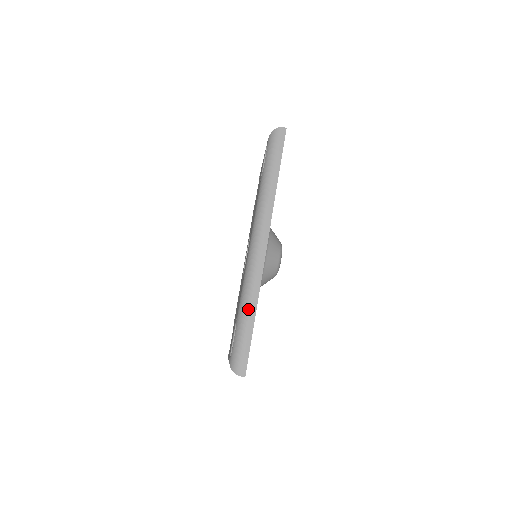
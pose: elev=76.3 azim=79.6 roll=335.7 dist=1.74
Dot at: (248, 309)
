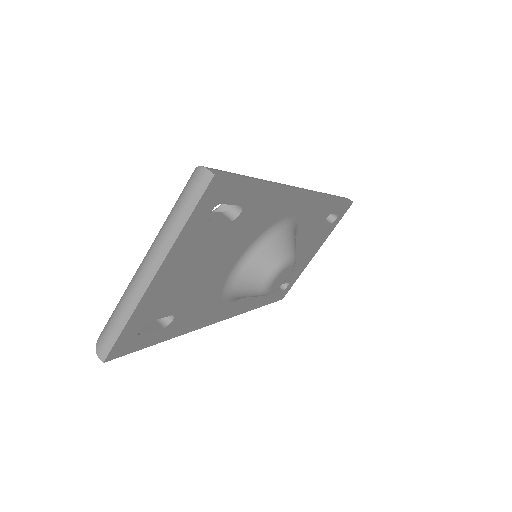
Dot at: (261, 179)
